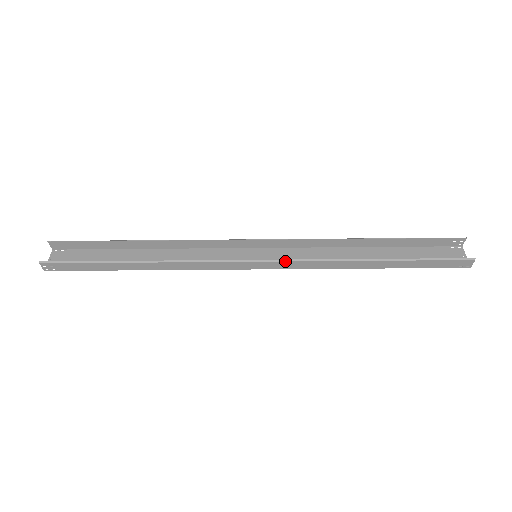
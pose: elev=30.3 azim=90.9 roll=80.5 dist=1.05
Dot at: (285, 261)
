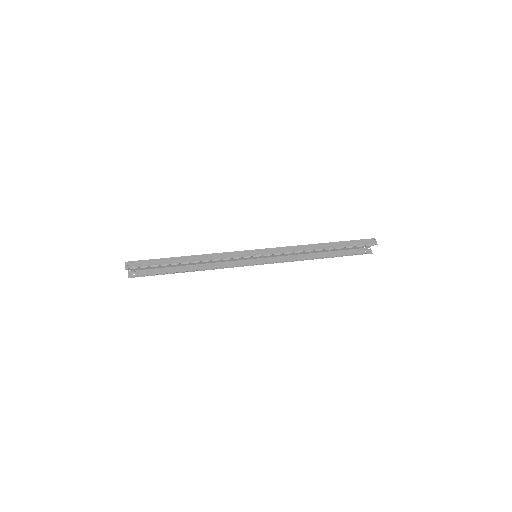
Dot at: (272, 263)
